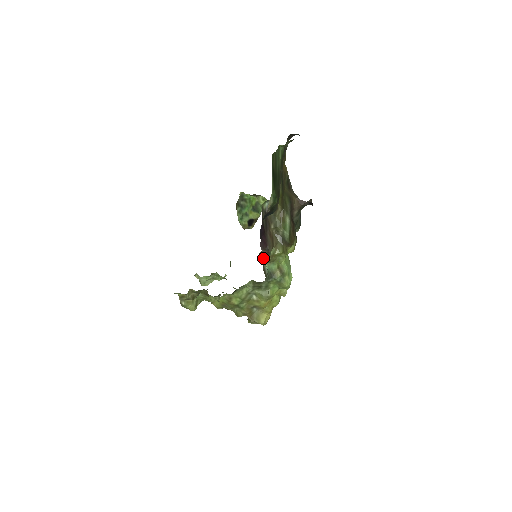
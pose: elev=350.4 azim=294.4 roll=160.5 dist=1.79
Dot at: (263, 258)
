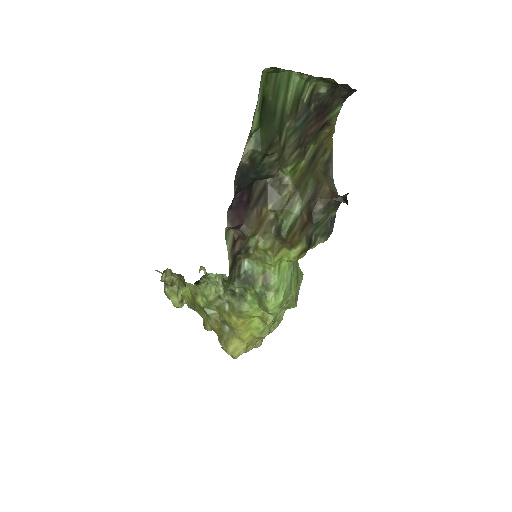
Dot at: (232, 240)
